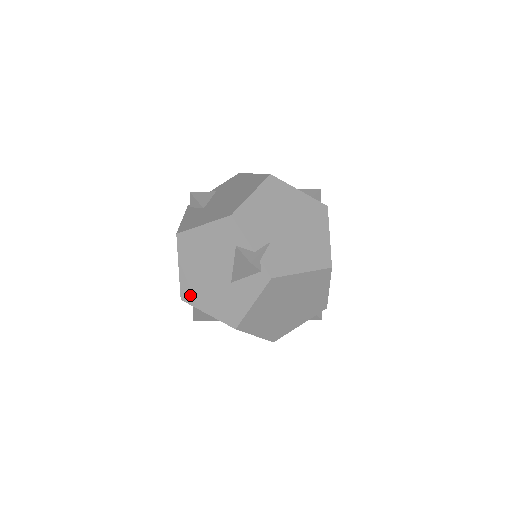
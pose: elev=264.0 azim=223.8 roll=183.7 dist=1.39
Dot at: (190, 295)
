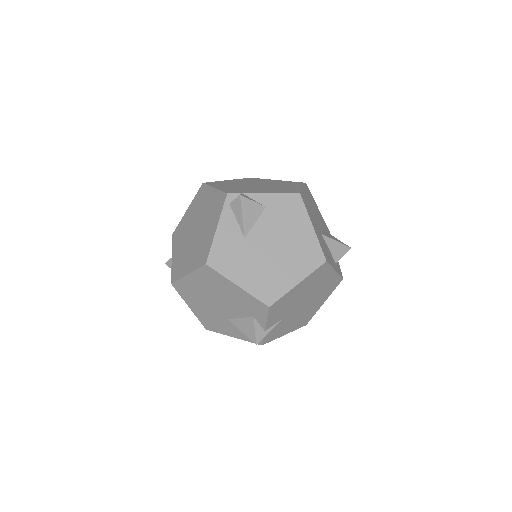
Dot at: (183, 291)
